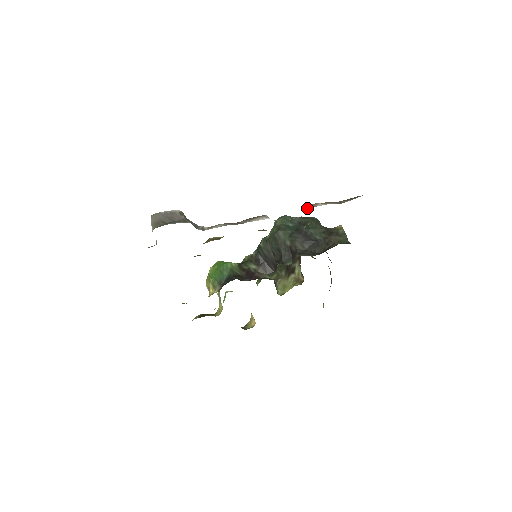
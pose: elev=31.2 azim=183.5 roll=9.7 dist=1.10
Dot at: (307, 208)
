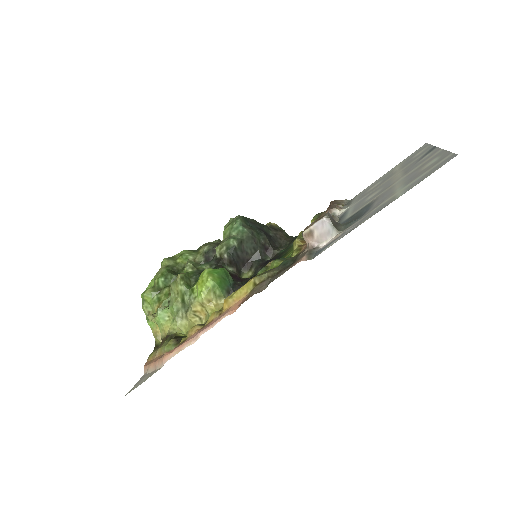
Dot at: (340, 209)
